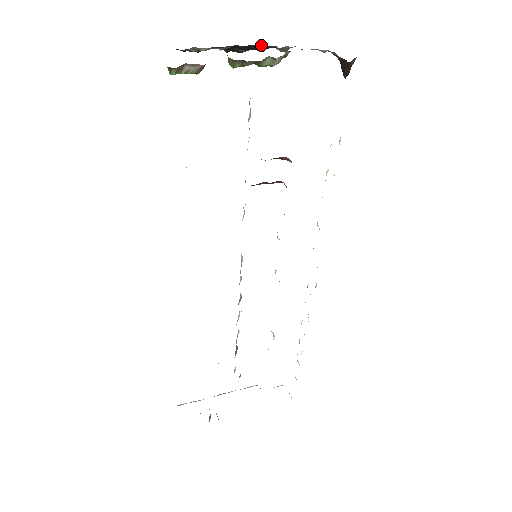
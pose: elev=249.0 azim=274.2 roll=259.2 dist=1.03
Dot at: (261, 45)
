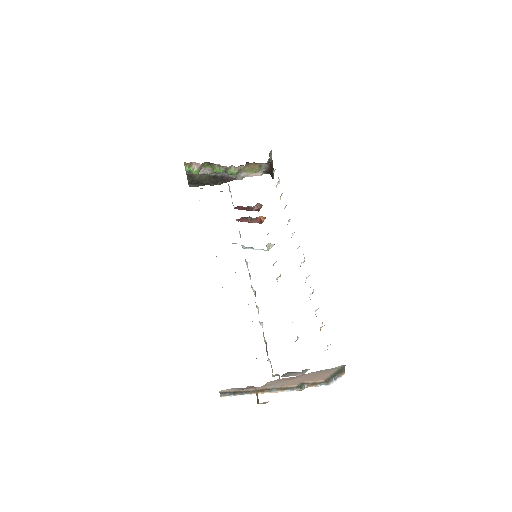
Dot at: (229, 177)
